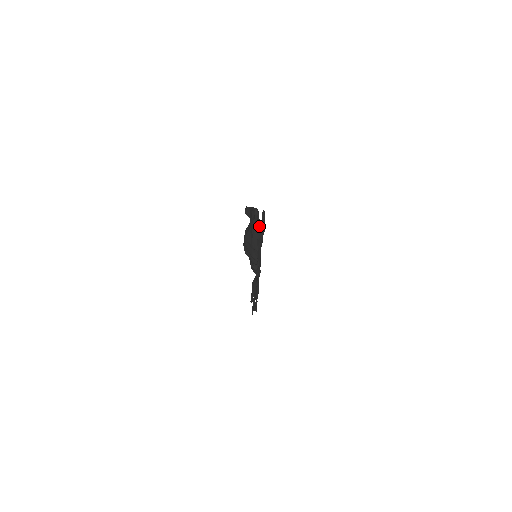
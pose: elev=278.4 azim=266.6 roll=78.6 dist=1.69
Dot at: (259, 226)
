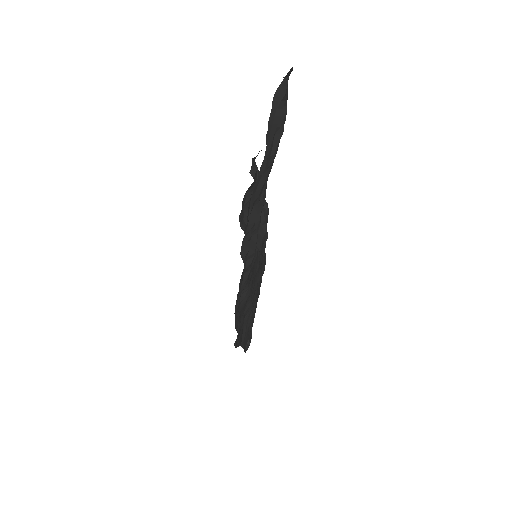
Dot at: (265, 259)
